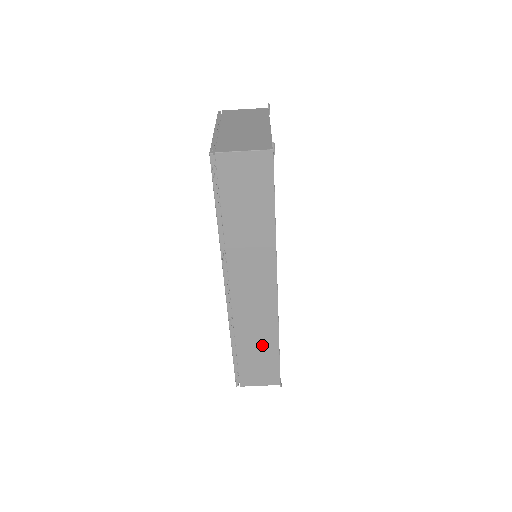
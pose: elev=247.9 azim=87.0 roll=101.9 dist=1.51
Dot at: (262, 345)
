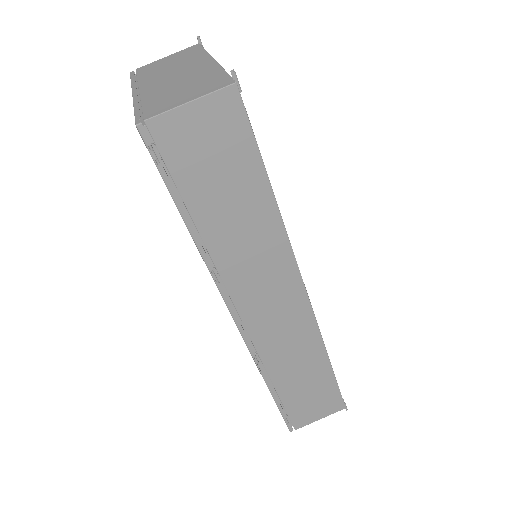
Dot at: (308, 371)
